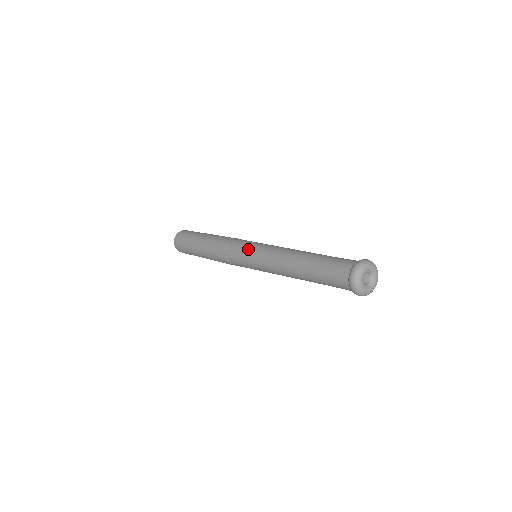
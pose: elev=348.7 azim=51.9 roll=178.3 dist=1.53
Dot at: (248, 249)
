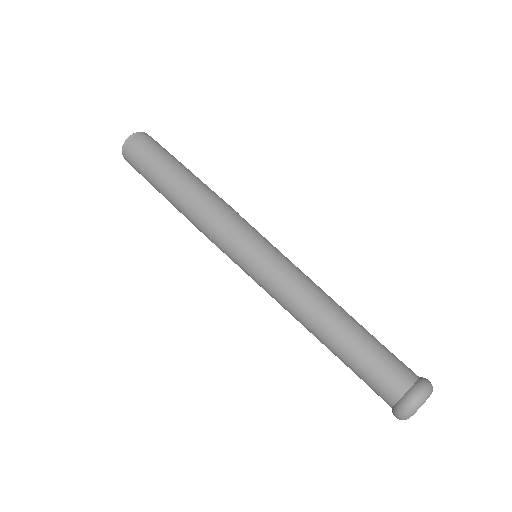
Dot at: (262, 243)
